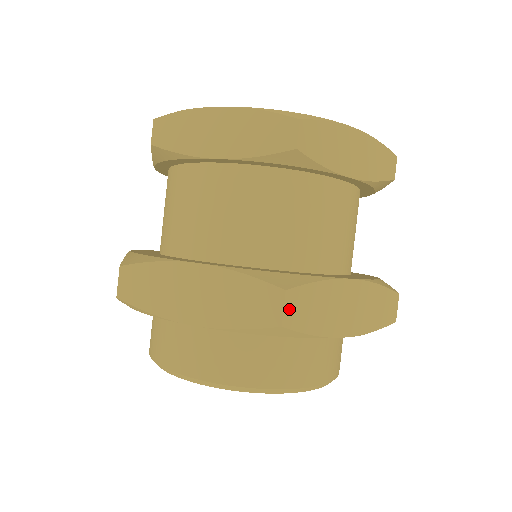
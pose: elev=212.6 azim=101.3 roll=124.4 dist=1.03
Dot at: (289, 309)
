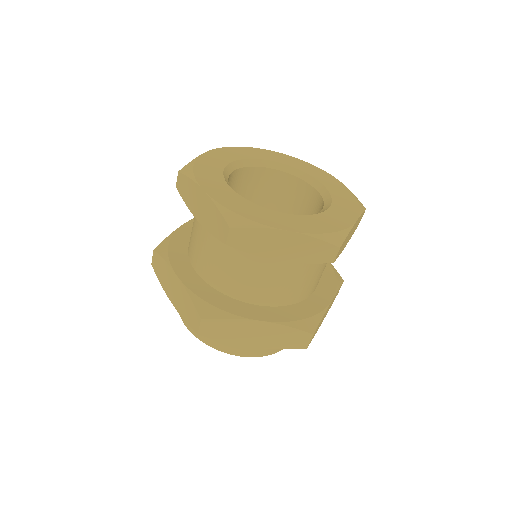
Dot at: (311, 339)
